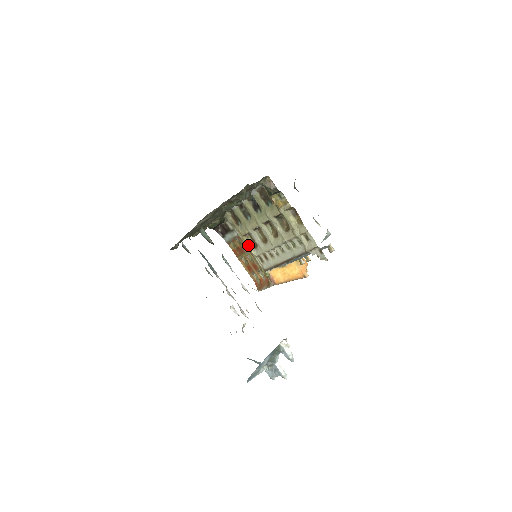
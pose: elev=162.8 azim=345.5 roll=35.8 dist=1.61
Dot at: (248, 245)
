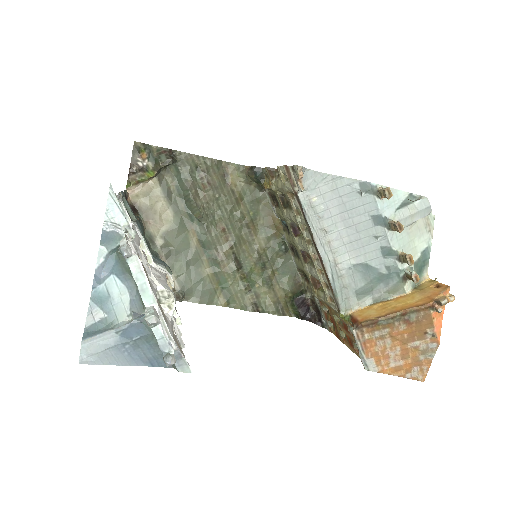
Dot at: (322, 297)
